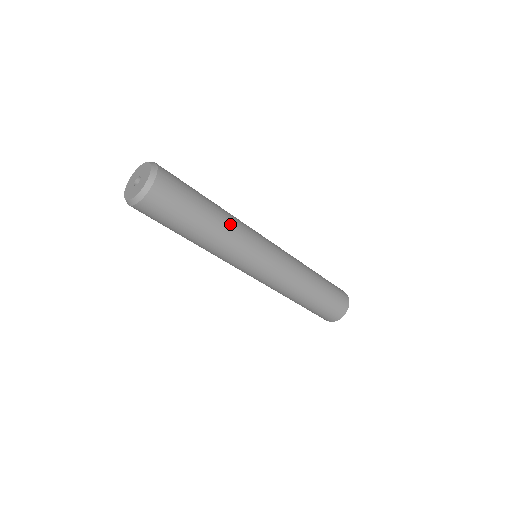
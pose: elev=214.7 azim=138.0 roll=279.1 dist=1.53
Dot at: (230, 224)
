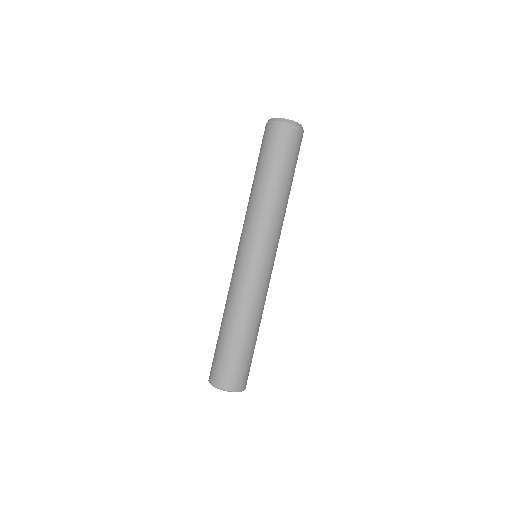
Dot at: (280, 205)
